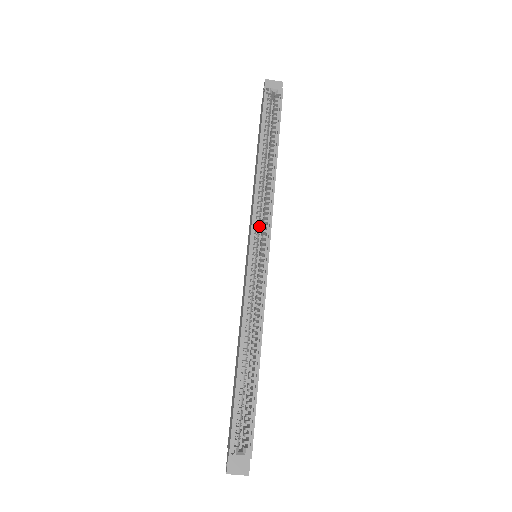
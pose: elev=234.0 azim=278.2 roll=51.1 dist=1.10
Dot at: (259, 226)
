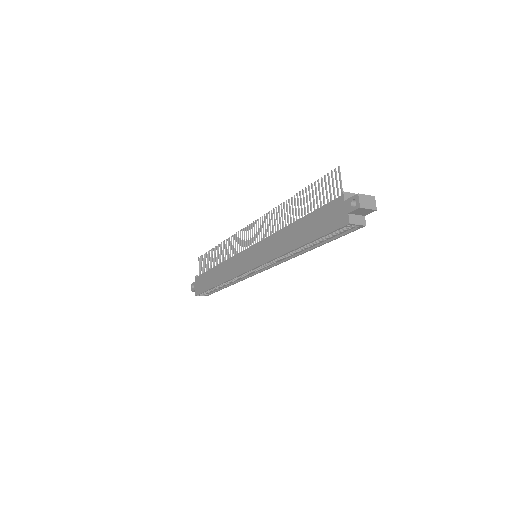
Dot at: occluded
